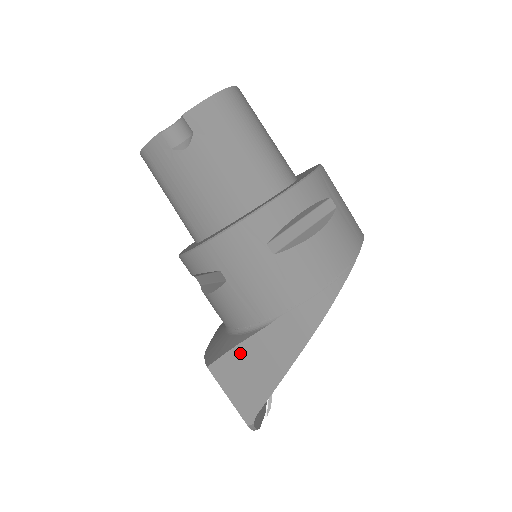
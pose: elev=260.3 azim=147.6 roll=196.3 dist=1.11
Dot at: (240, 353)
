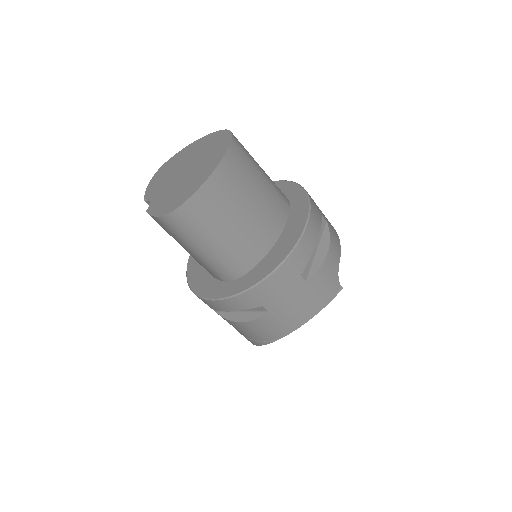
Dot at: occluded
